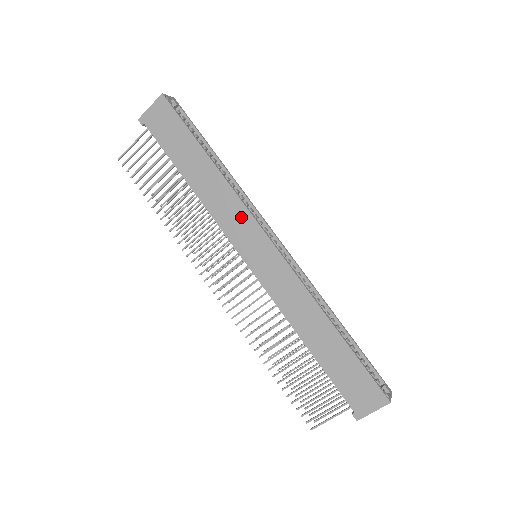
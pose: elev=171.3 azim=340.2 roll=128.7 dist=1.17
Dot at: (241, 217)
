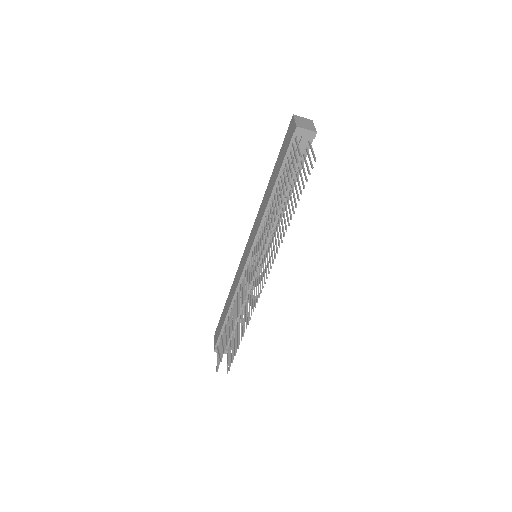
Dot at: (240, 268)
